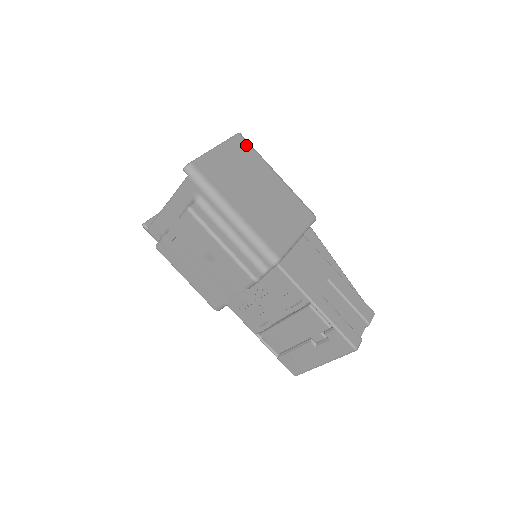
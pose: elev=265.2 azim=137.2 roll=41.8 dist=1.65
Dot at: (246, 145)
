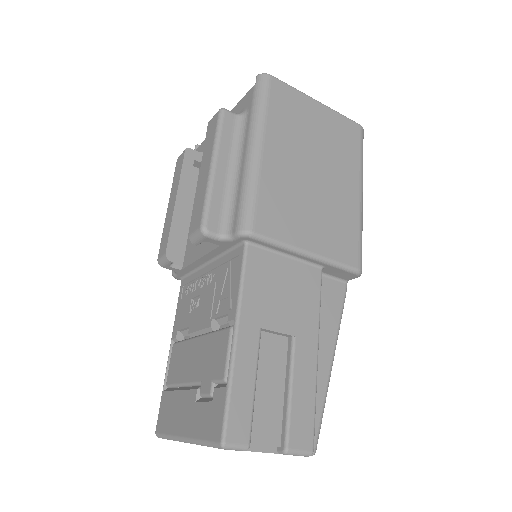
Dot at: (356, 138)
